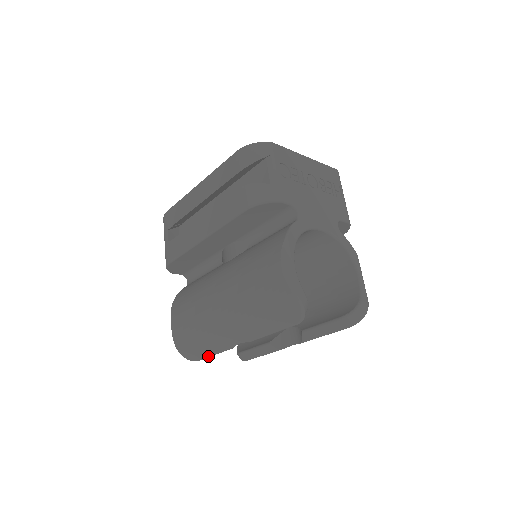
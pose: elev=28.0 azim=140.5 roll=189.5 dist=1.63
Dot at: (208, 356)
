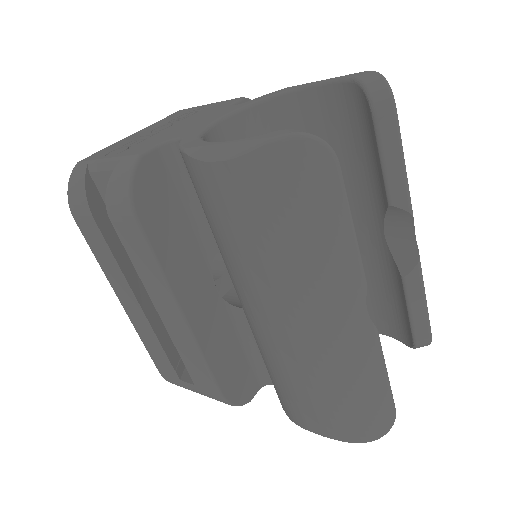
Dot at: (387, 387)
